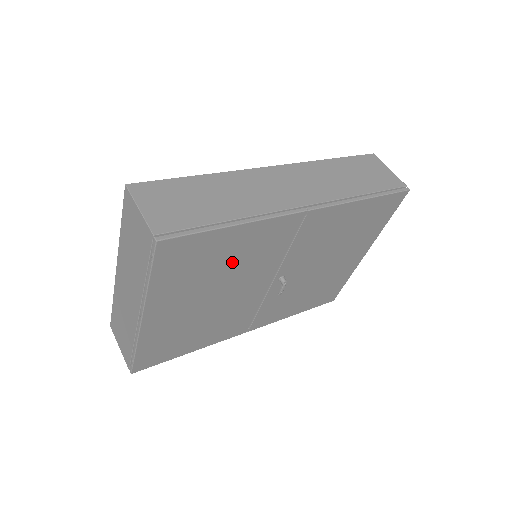
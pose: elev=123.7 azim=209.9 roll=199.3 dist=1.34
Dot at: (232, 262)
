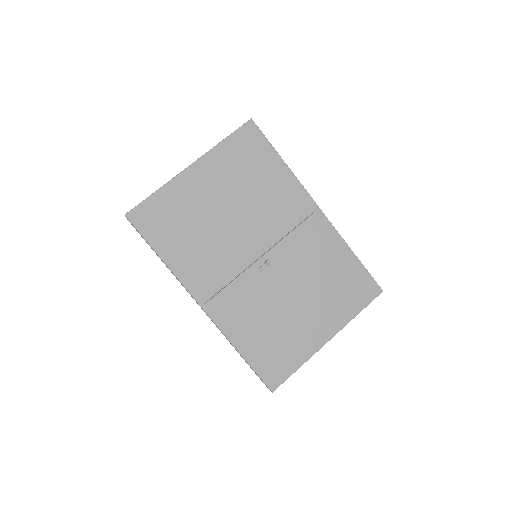
Dot at: (260, 191)
